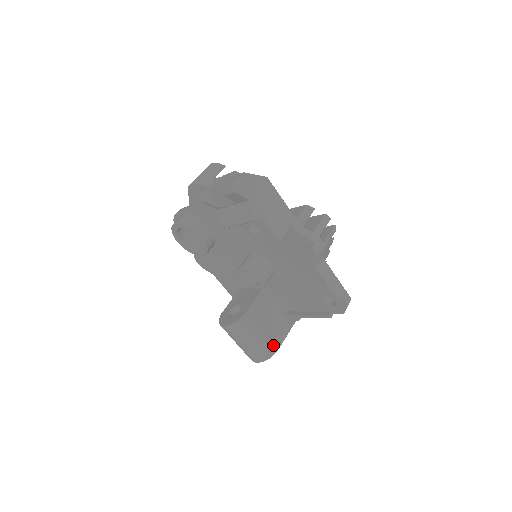
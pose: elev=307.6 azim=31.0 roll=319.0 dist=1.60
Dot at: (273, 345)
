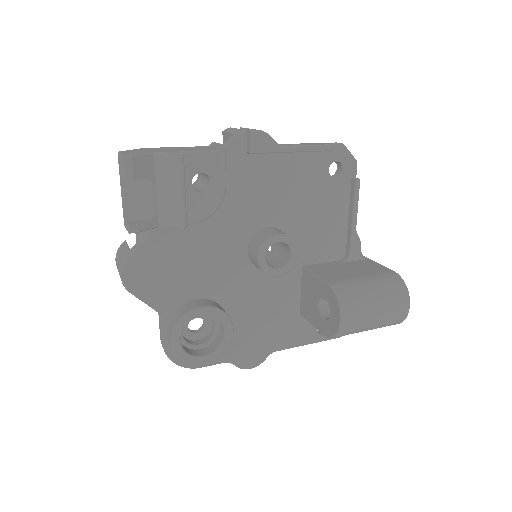
Dot at: (386, 274)
